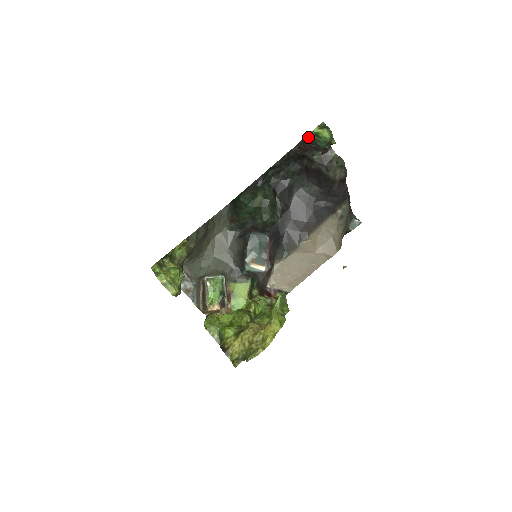
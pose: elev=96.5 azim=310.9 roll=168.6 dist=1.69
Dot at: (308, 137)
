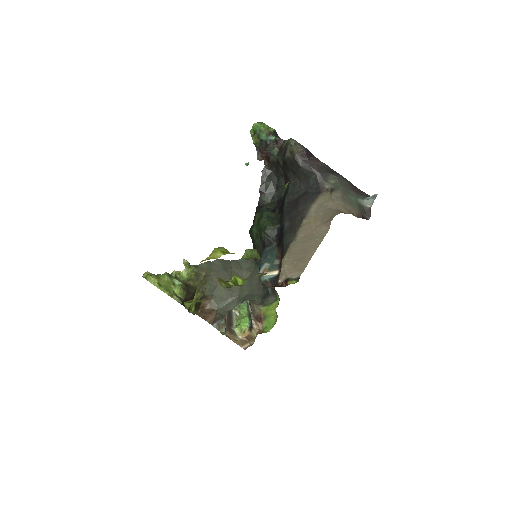
Dot at: (254, 141)
